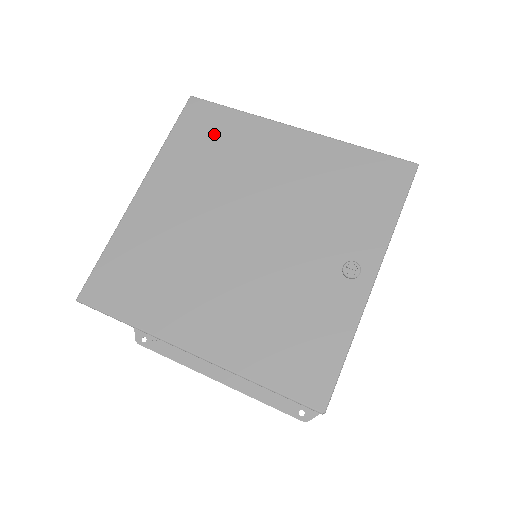
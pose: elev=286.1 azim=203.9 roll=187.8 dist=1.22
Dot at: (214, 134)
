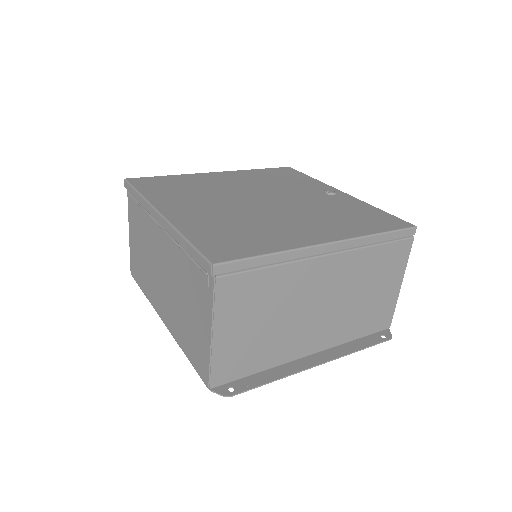
Dot at: (171, 184)
